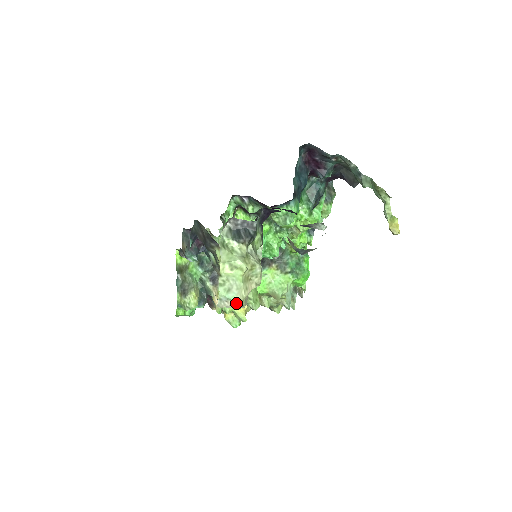
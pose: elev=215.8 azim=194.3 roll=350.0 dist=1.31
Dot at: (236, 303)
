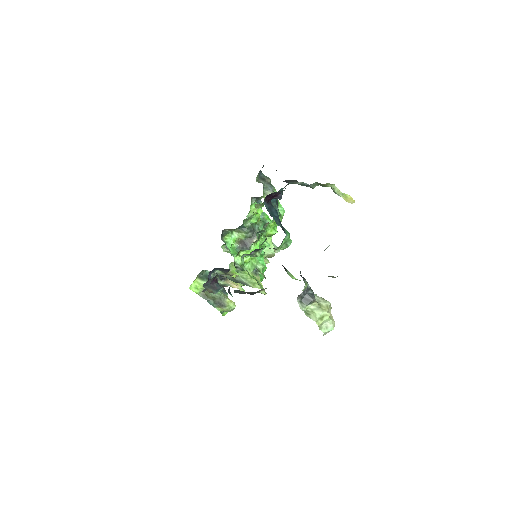
Dot at: (333, 328)
